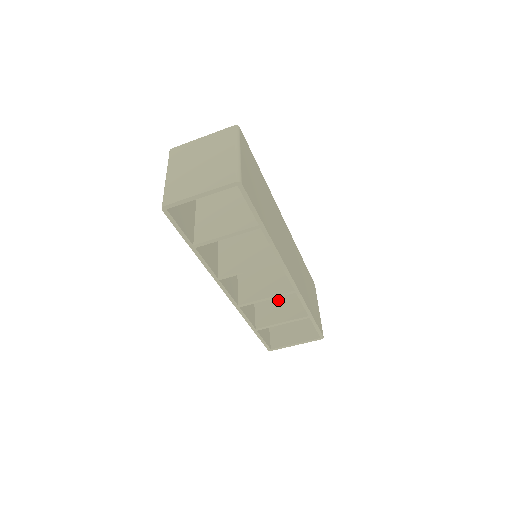
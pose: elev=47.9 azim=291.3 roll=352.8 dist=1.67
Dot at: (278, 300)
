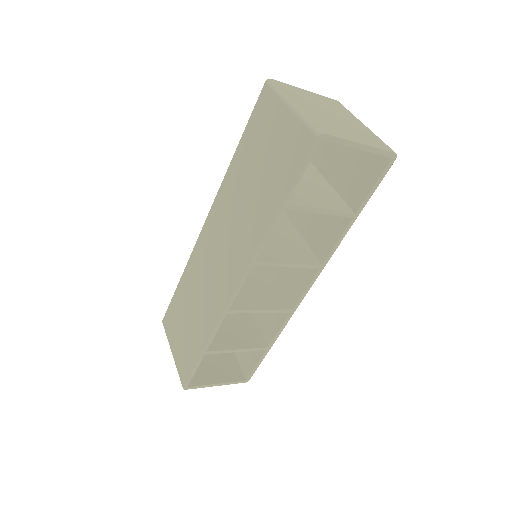
Dot at: (226, 322)
